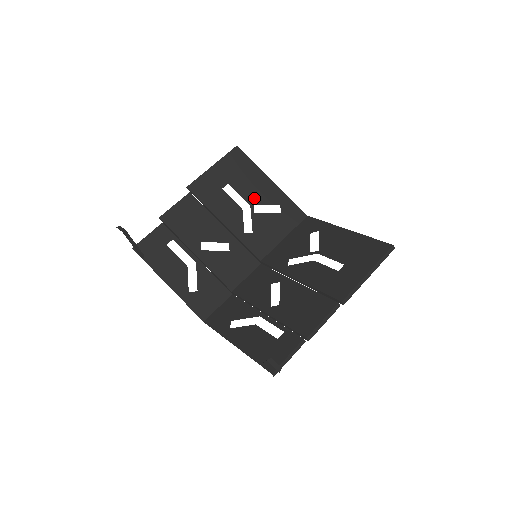
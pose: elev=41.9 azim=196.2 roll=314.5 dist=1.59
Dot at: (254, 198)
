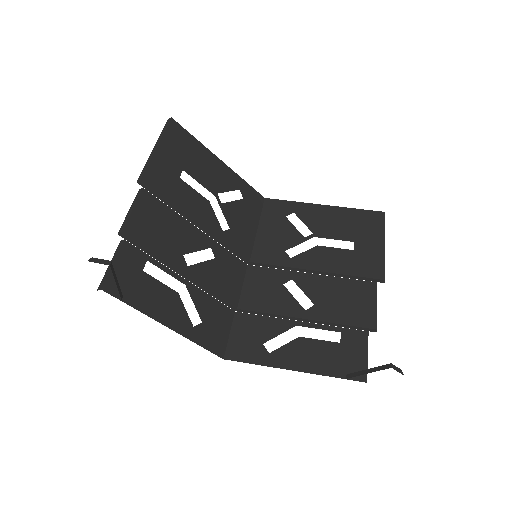
Dot at: (214, 185)
